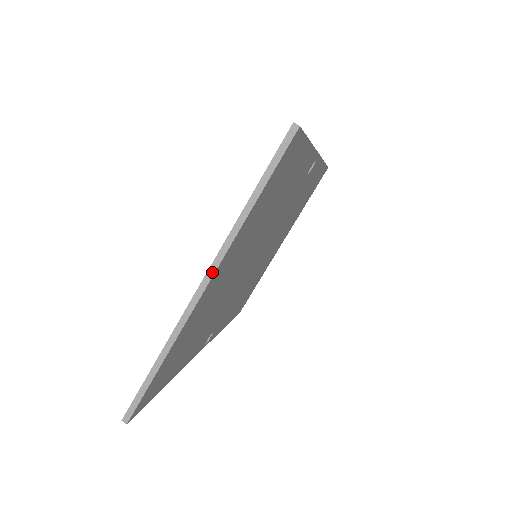
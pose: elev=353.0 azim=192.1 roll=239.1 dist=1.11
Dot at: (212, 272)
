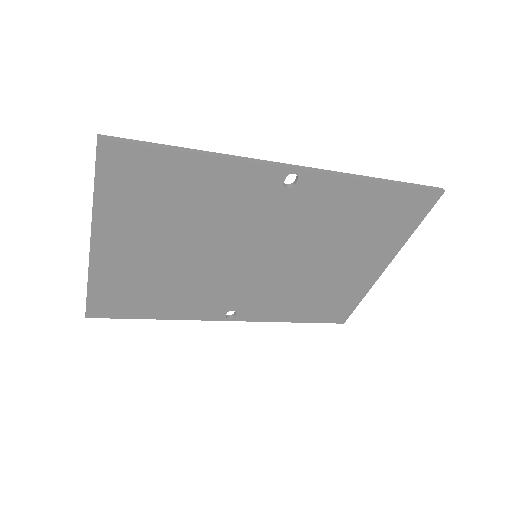
Dot at: (91, 235)
